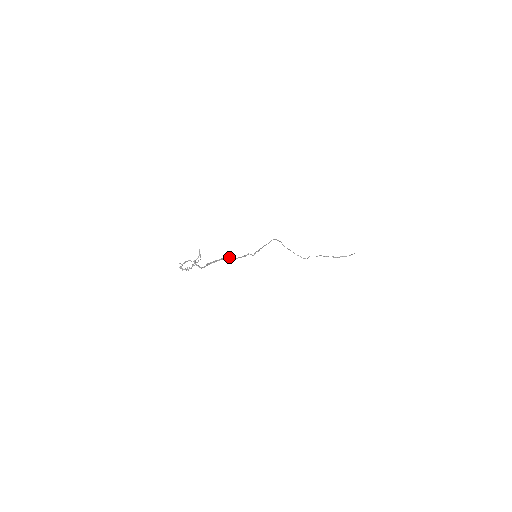
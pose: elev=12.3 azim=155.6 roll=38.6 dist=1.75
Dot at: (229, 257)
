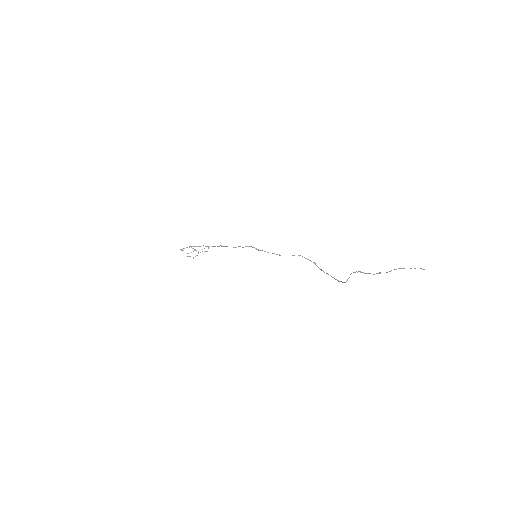
Dot at: (219, 246)
